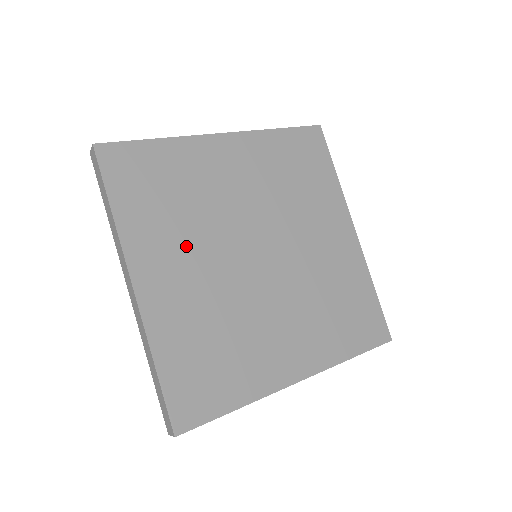
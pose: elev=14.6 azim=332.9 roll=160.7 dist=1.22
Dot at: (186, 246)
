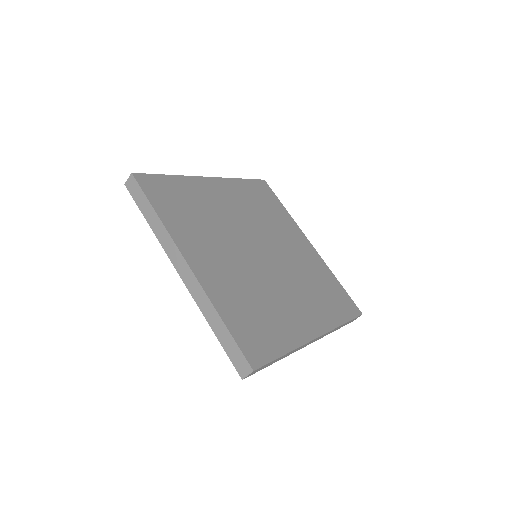
Dot at: (213, 242)
